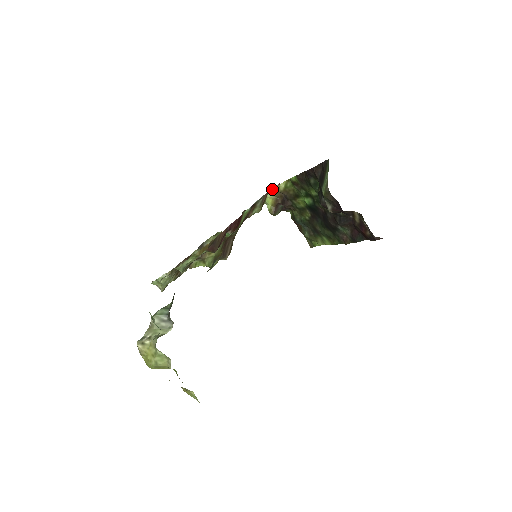
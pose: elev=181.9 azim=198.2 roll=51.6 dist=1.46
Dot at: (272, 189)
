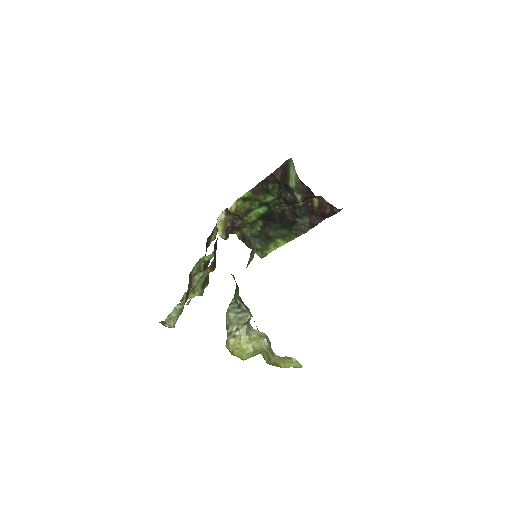
Dot at: (219, 216)
